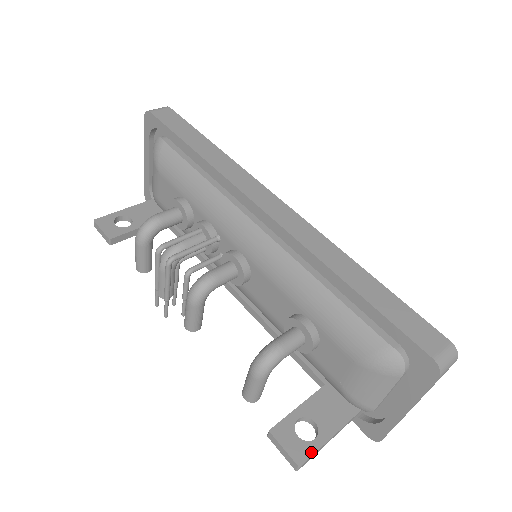
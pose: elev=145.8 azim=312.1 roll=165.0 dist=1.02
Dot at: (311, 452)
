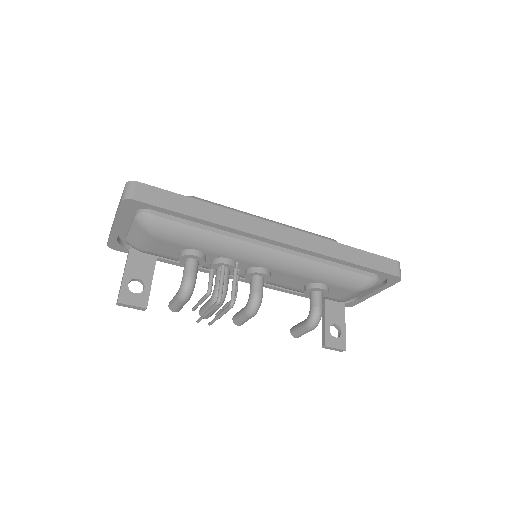
Dot at: (345, 340)
